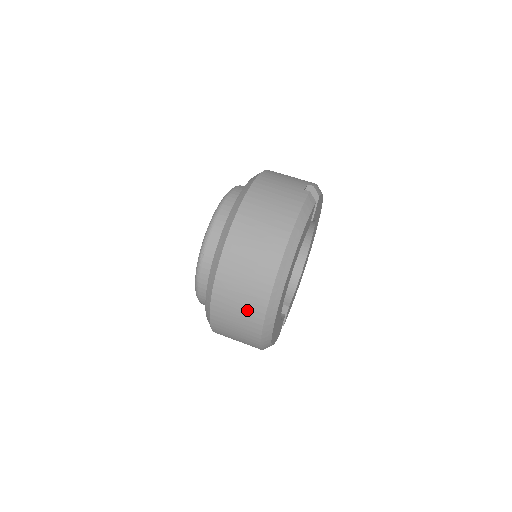
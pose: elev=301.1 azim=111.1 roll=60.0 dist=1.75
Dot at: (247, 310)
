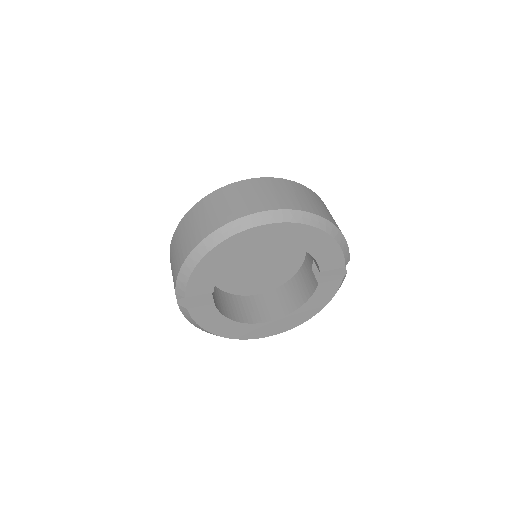
Dot at: (258, 200)
